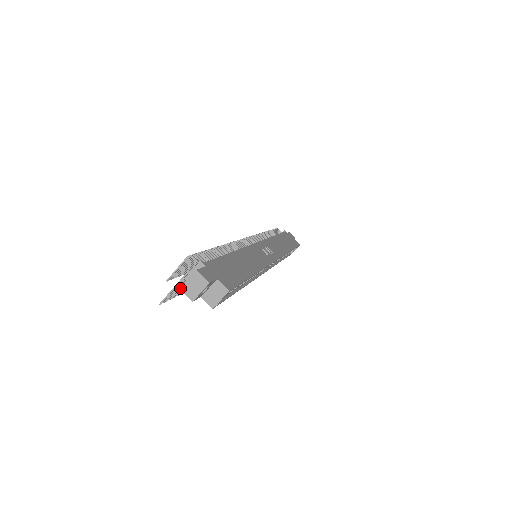
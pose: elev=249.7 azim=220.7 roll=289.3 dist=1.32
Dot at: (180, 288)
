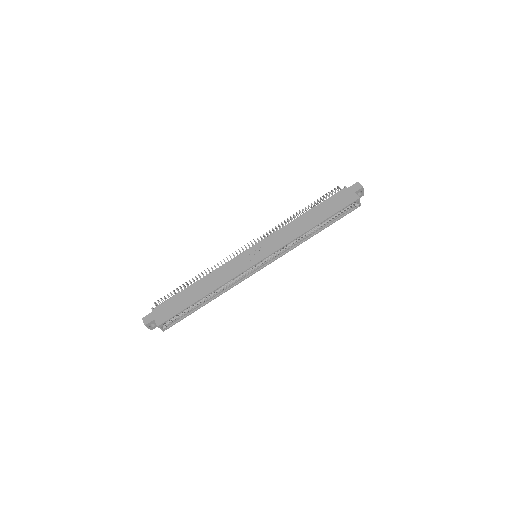
Dot at: occluded
